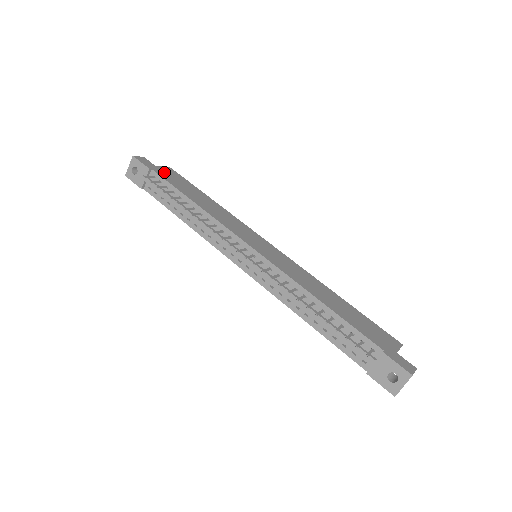
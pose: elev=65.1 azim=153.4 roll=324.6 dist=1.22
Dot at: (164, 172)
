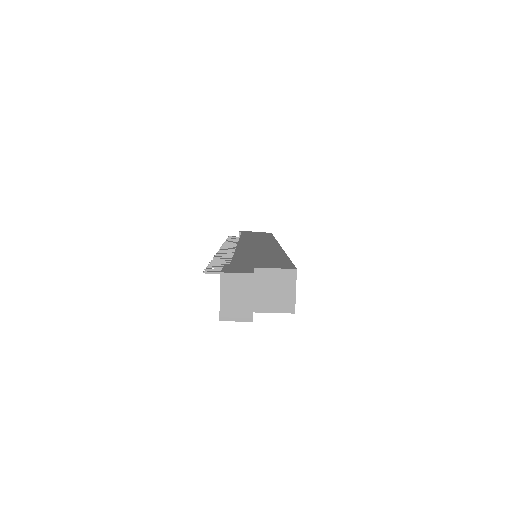
Dot at: occluded
